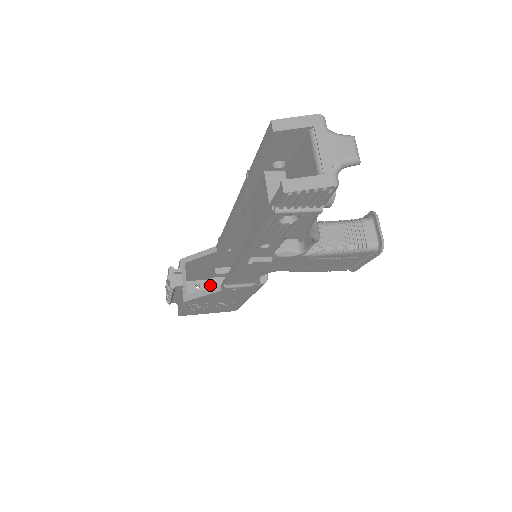
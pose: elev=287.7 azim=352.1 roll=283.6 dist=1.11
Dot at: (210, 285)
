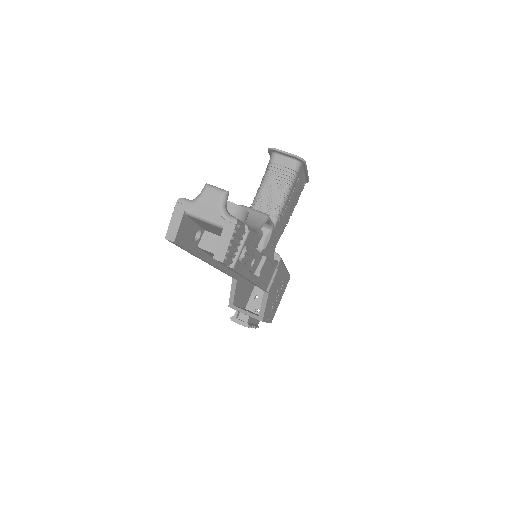
Dot at: occluded
